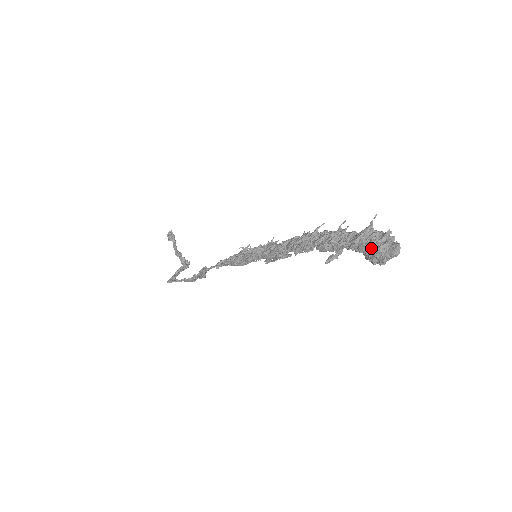
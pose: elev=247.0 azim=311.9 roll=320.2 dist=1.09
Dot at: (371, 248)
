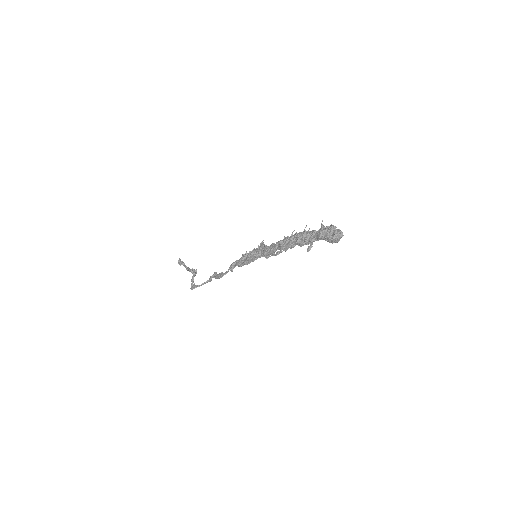
Dot at: (328, 238)
